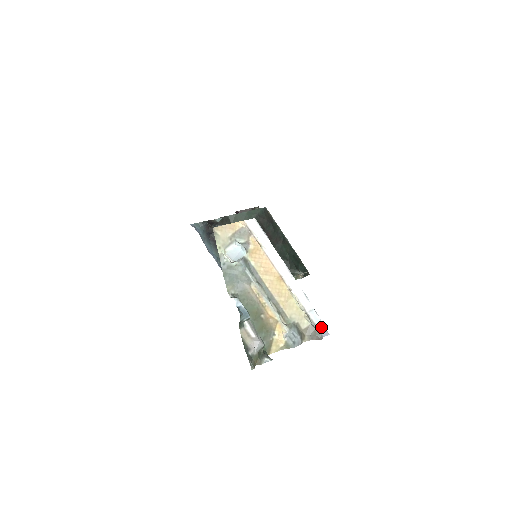
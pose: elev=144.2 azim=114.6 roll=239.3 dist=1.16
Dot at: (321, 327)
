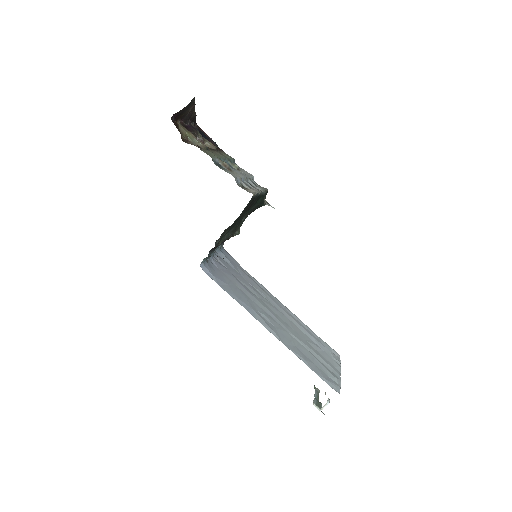
Dot at: occluded
